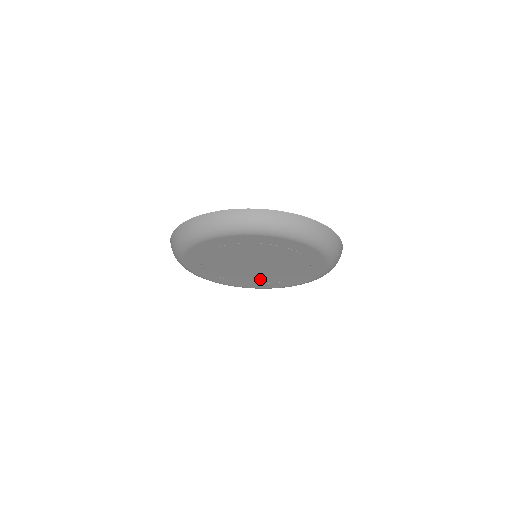
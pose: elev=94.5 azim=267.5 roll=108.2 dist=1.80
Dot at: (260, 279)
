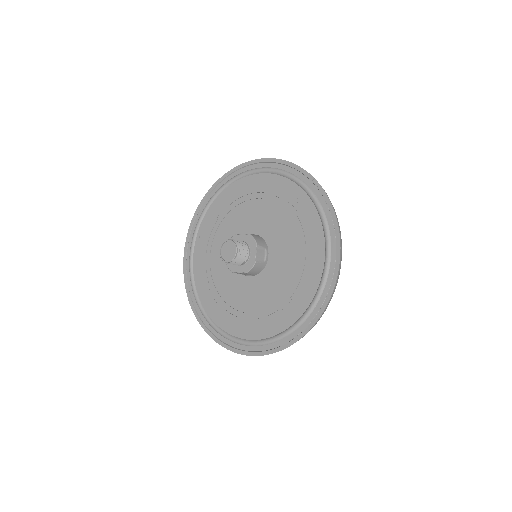
Dot at: occluded
